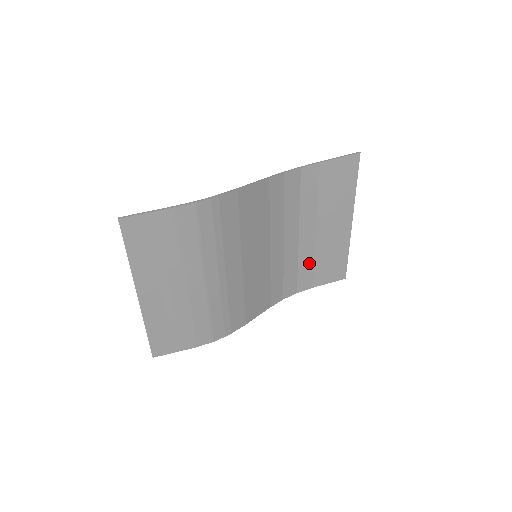
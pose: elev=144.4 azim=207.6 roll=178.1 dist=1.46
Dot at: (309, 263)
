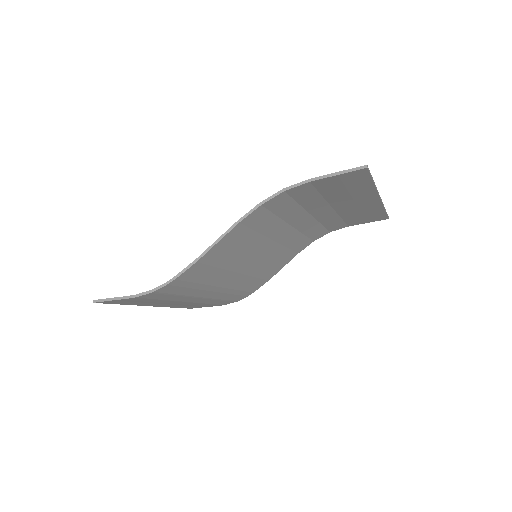
Dot at: (336, 220)
